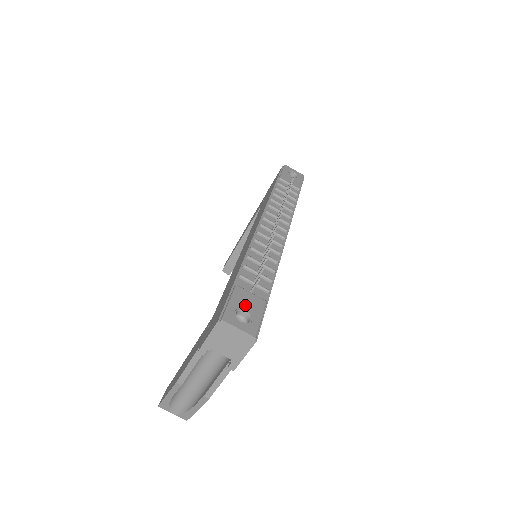
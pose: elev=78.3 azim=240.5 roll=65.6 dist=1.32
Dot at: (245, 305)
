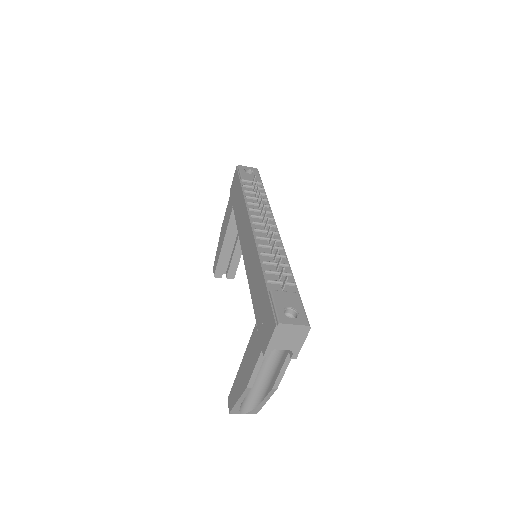
Dot at: (287, 303)
